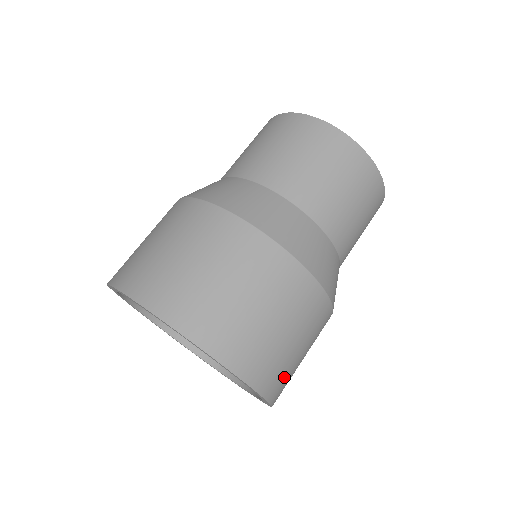
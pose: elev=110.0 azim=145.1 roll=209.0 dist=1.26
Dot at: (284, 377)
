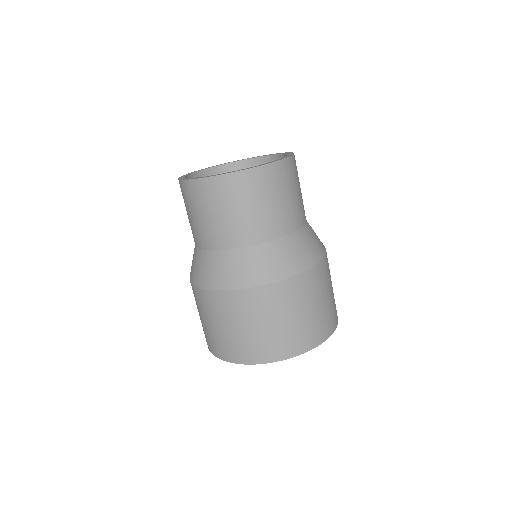
Dot at: (299, 336)
